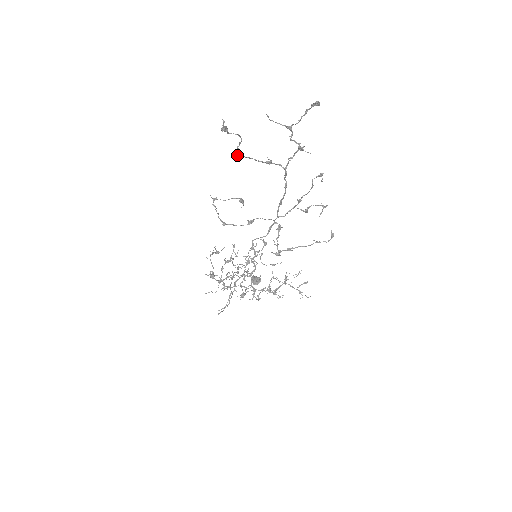
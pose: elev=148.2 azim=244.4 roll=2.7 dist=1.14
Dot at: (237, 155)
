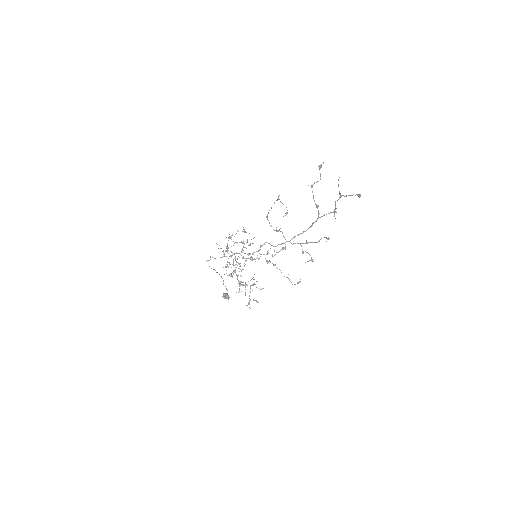
Dot at: (311, 186)
